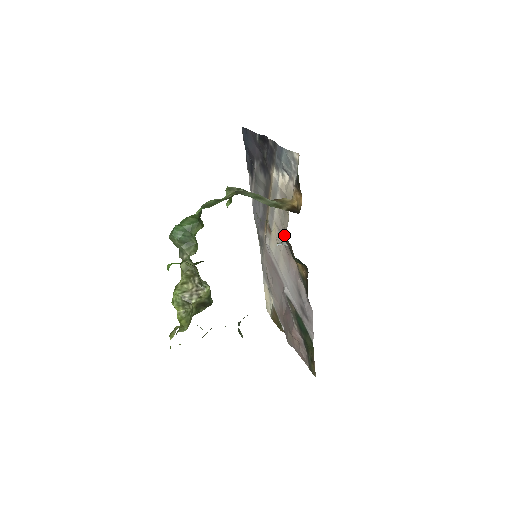
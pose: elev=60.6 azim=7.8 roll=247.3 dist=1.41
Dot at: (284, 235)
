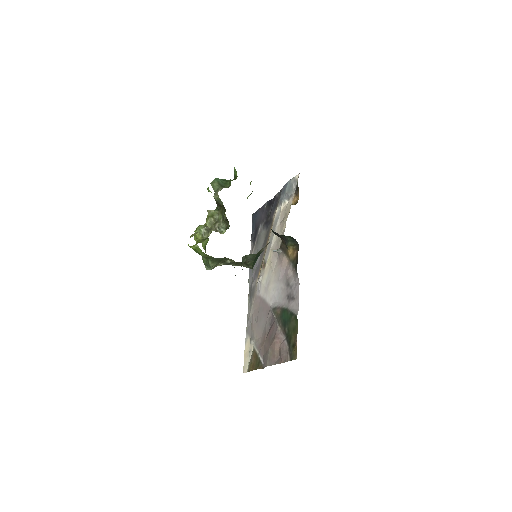
Dot at: occluded
